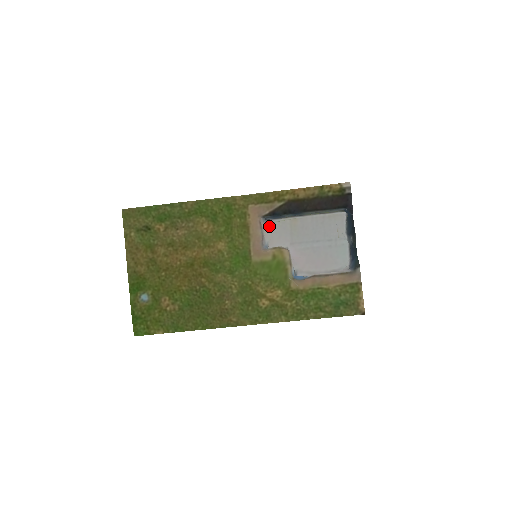
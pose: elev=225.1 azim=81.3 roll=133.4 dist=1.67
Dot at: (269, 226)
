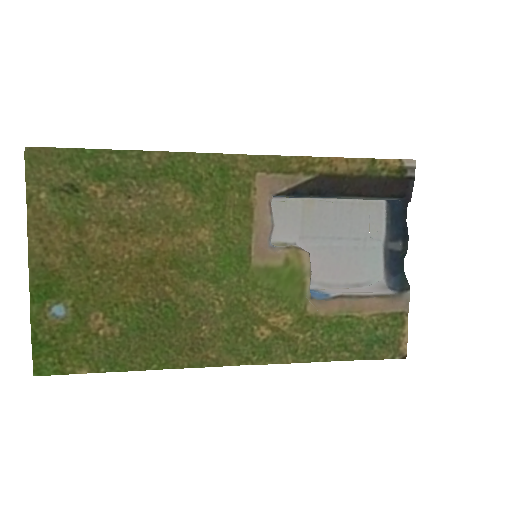
Dot at: (272, 207)
